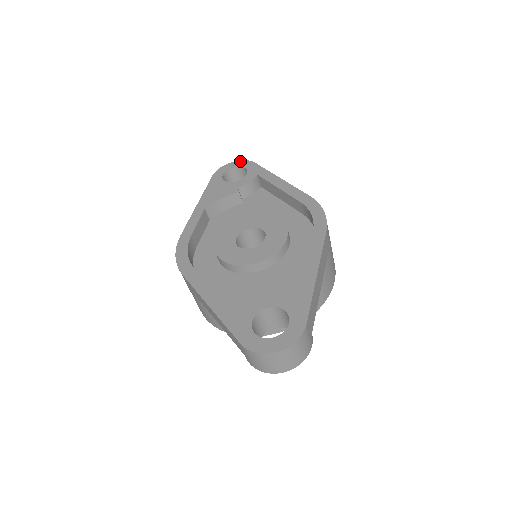
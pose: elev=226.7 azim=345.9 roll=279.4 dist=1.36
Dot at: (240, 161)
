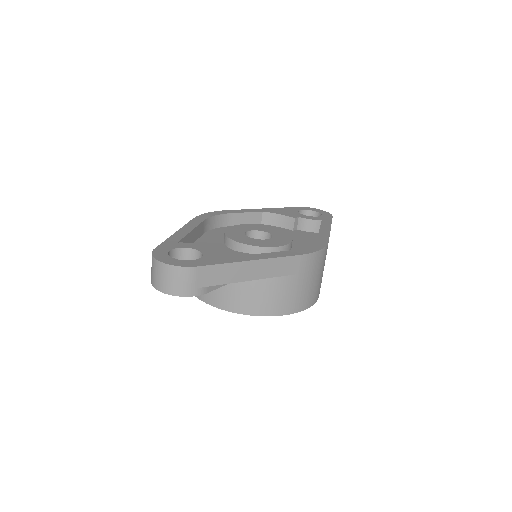
Dot at: (326, 212)
